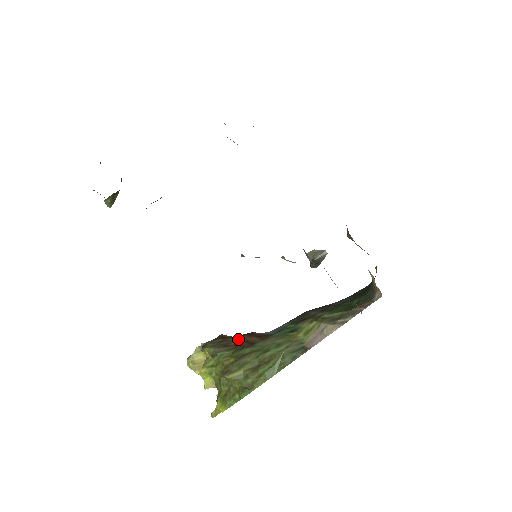
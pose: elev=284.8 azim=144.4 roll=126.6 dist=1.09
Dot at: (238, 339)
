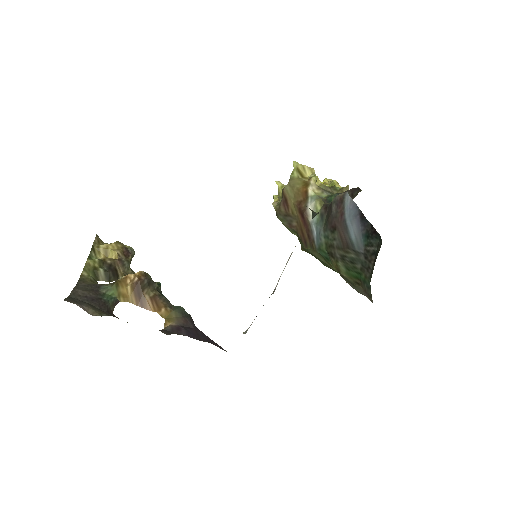
Dot at: (296, 218)
